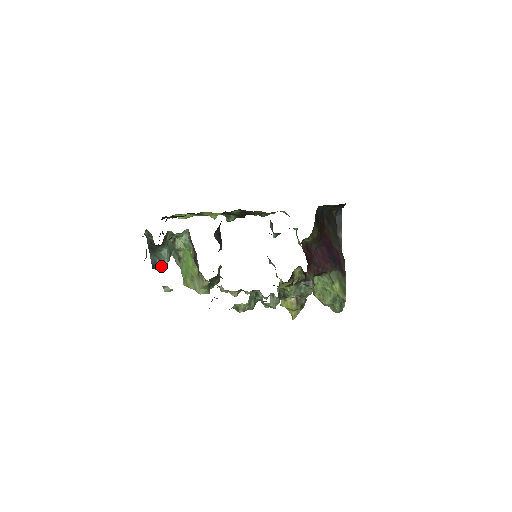
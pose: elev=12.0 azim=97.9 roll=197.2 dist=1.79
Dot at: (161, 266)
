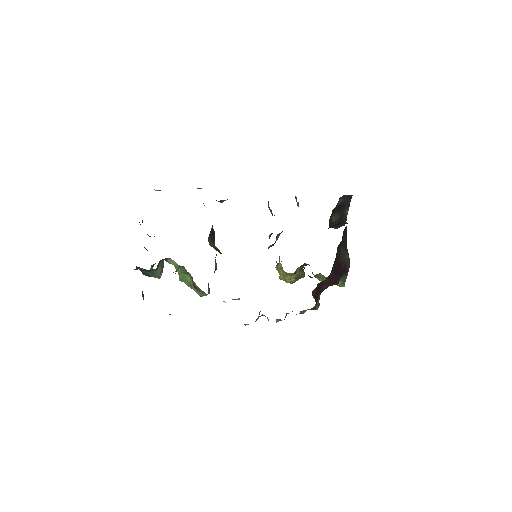
Dot at: (155, 277)
